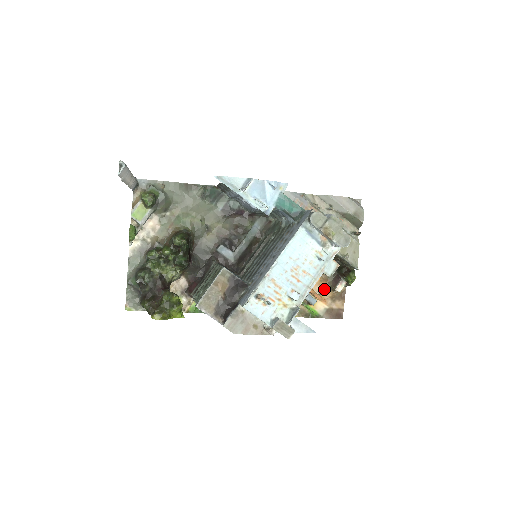
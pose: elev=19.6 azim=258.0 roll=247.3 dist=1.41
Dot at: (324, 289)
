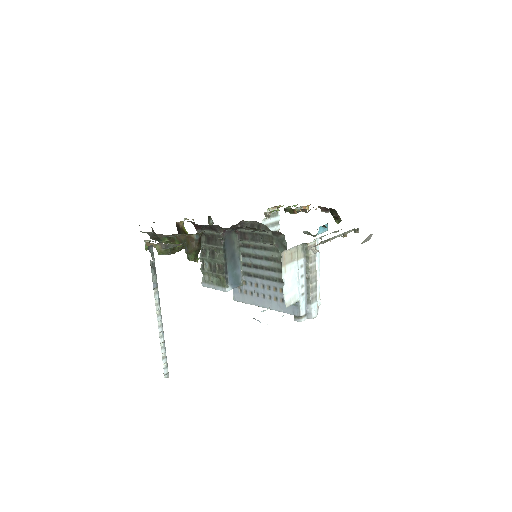
Dot at: occluded
